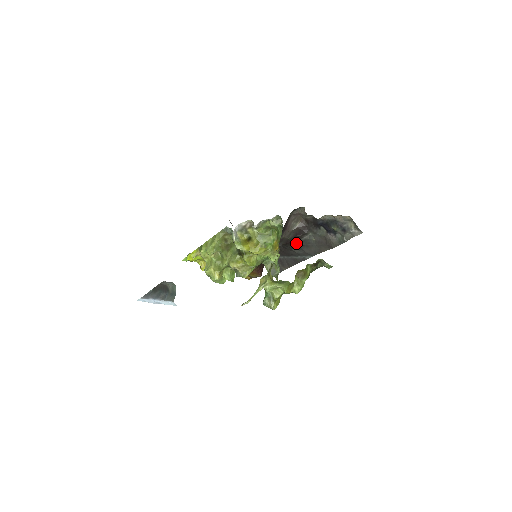
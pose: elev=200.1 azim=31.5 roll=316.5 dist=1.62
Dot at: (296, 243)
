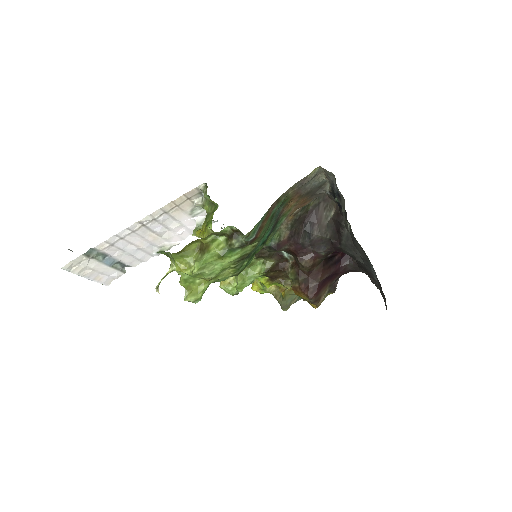
Dot at: (343, 244)
